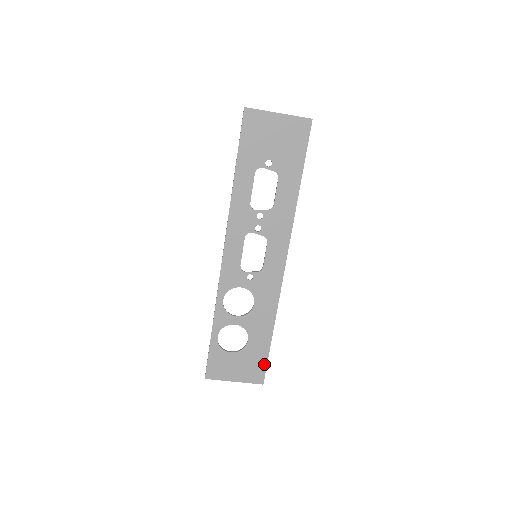
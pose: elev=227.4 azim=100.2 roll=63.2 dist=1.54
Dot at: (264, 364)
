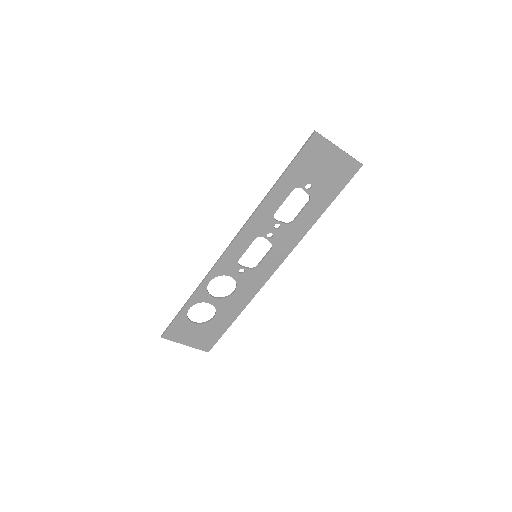
Dot at: (217, 338)
